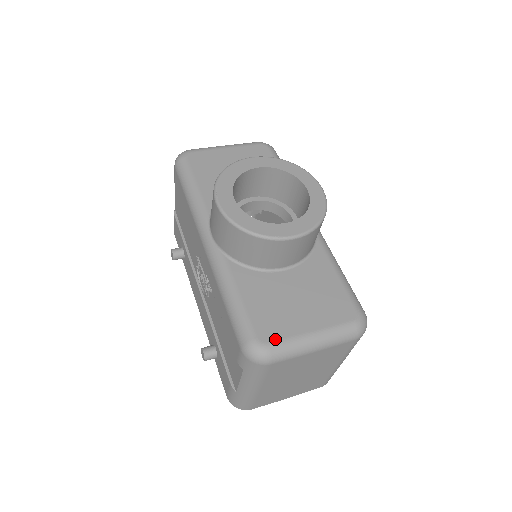
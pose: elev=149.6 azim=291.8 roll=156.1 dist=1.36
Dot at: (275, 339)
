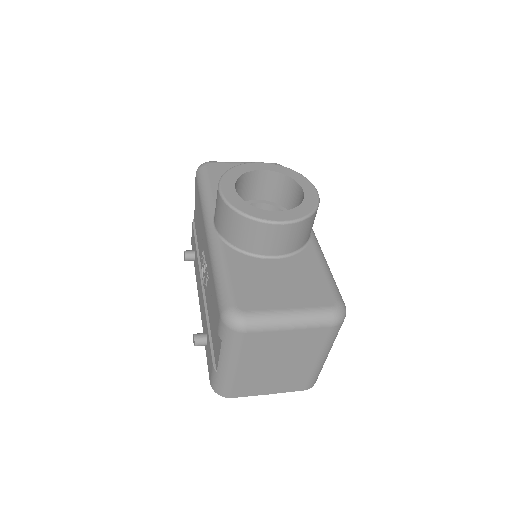
Dot at: (252, 309)
